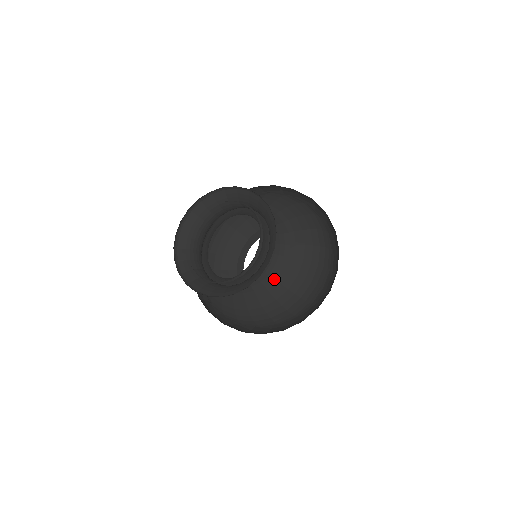
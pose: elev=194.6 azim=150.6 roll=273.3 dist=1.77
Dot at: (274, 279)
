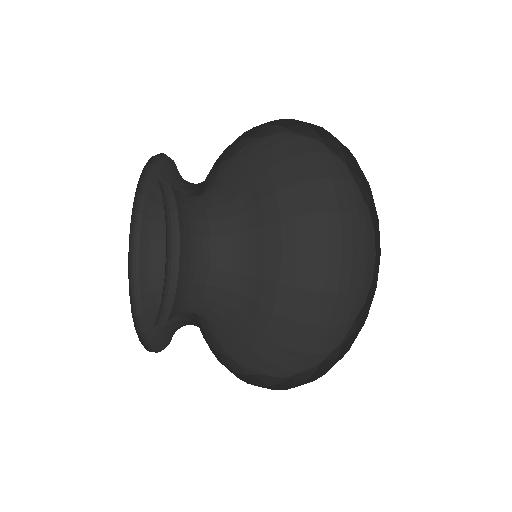
Dot at: (253, 230)
